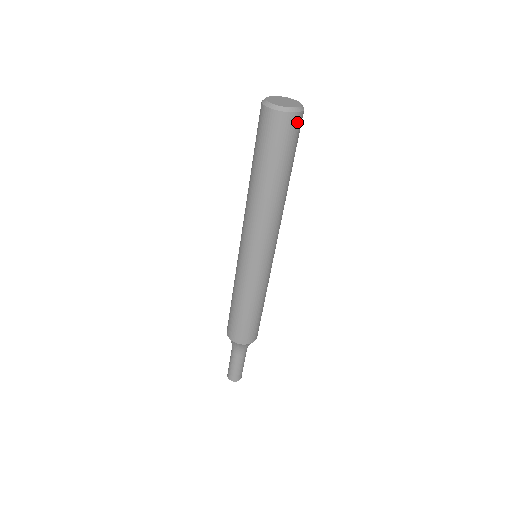
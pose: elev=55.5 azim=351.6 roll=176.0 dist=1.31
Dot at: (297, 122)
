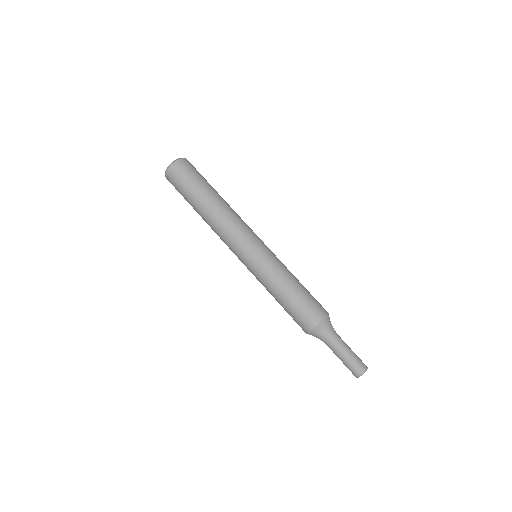
Dot at: (187, 163)
